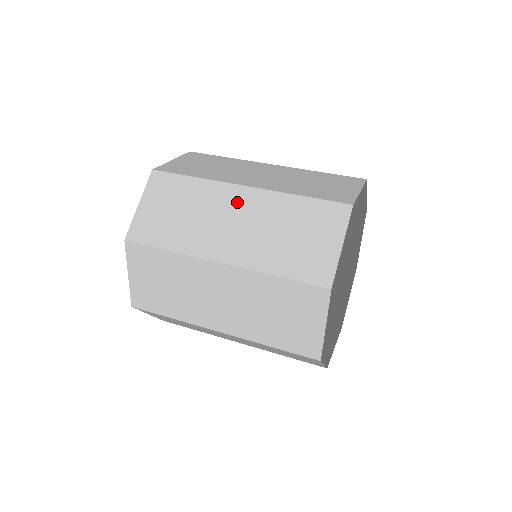
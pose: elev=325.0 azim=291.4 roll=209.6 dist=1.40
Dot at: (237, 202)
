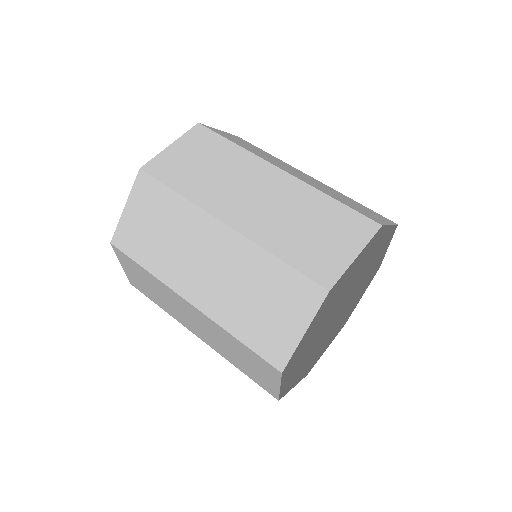
Dot at: (267, 179)
